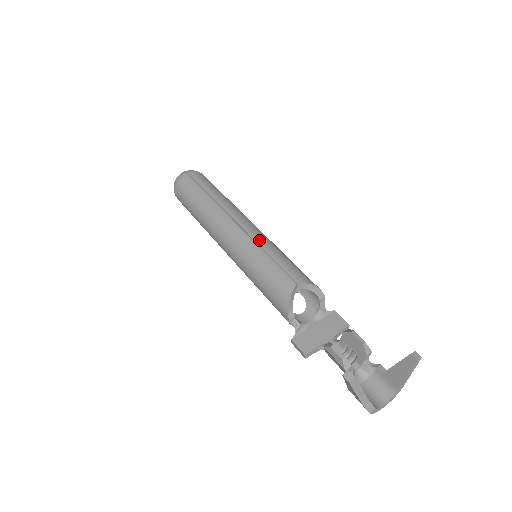
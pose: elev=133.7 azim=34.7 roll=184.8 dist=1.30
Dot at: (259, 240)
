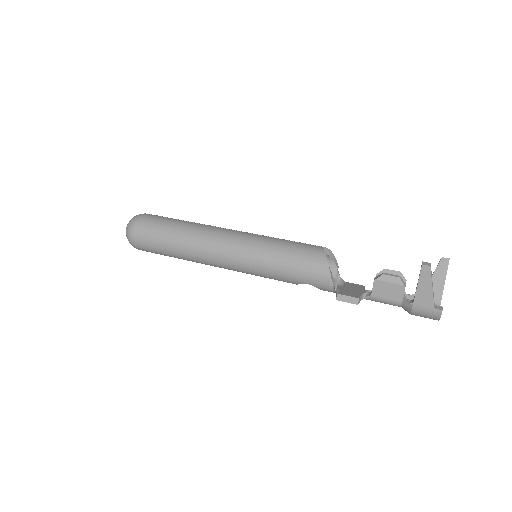
Dot at: (261, 235)
